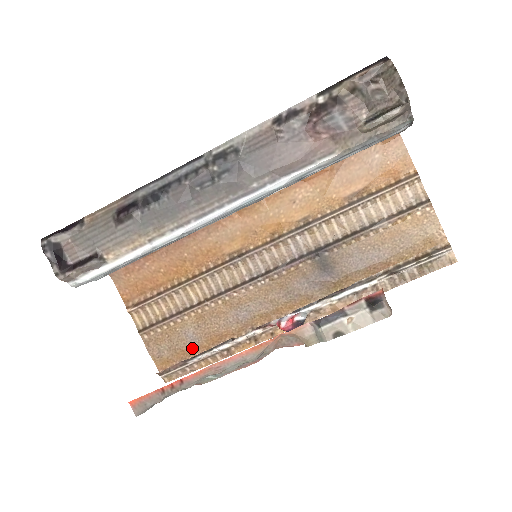
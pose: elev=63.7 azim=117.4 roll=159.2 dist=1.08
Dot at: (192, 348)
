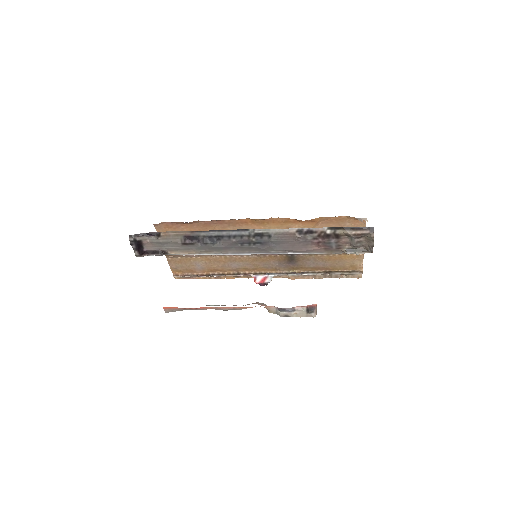
Dot at: (198, 270)
